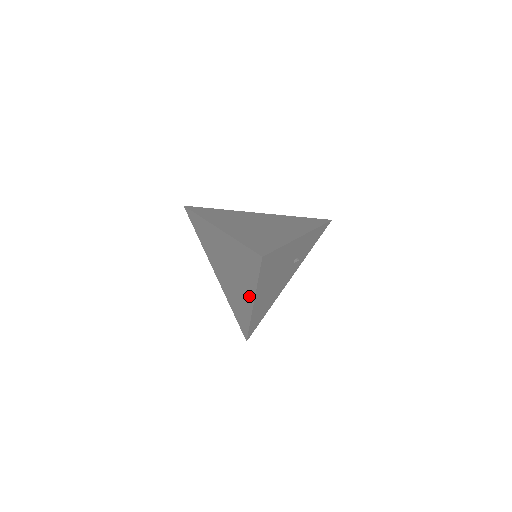
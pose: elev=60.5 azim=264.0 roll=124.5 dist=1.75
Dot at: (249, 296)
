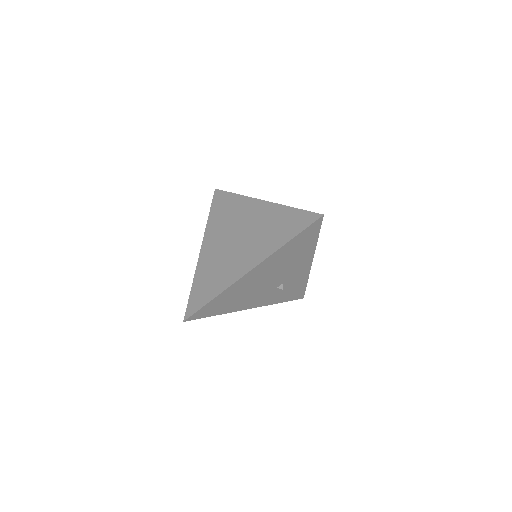
Dot at: (254, 260)
